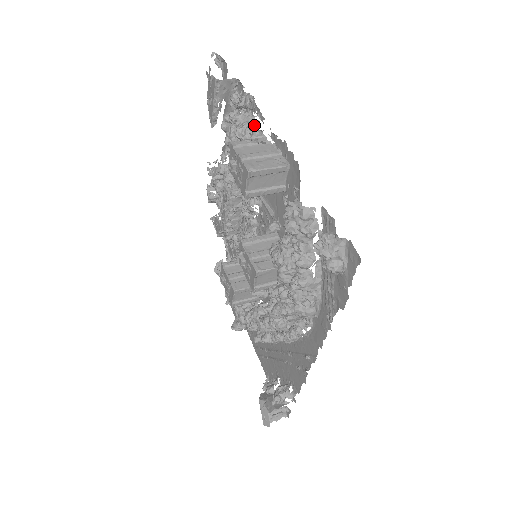
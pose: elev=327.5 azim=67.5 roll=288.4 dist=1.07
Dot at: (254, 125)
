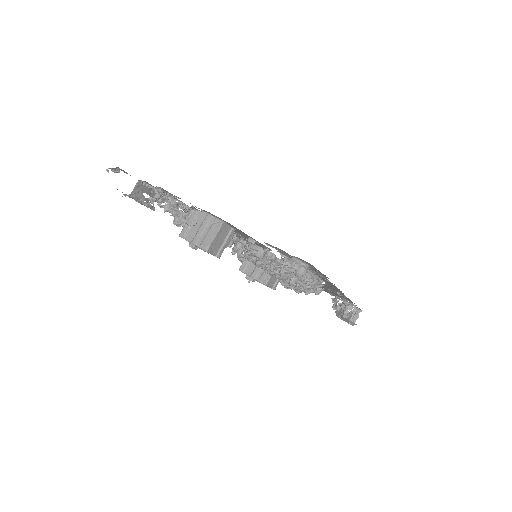
Dot at: (180, 212)
